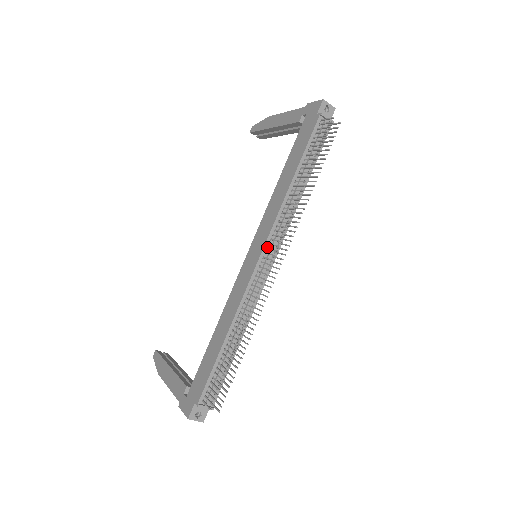
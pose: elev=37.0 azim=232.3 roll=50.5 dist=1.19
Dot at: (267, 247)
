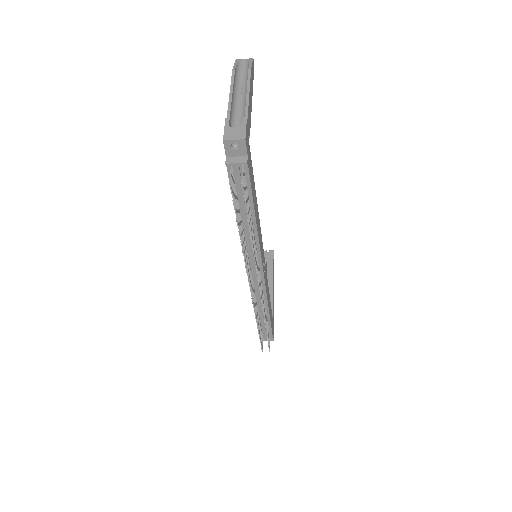
Dot at: (250, 266)
